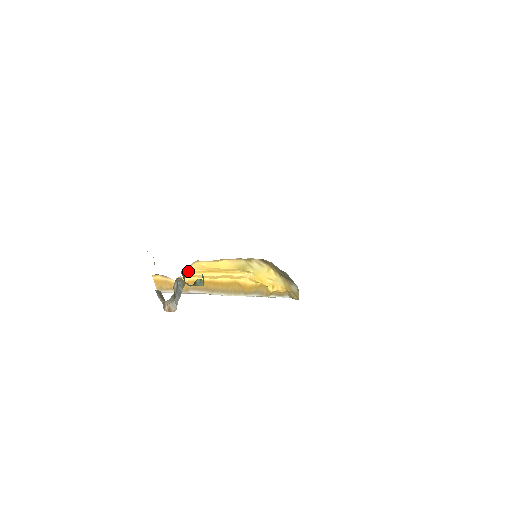
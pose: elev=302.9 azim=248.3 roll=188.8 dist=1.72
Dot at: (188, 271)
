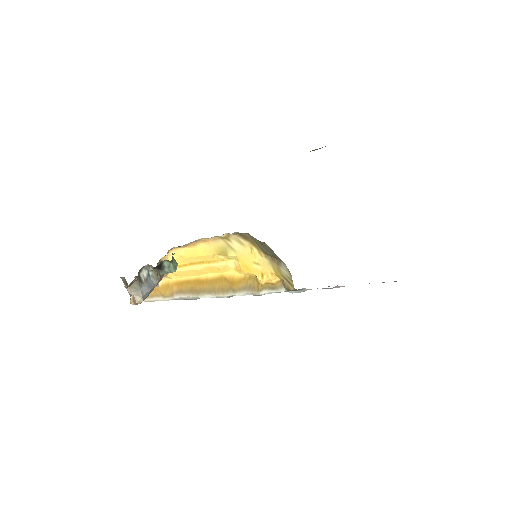
Dot at: occluded
